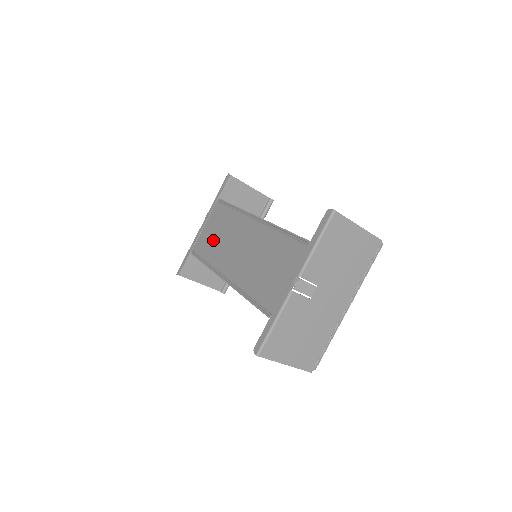
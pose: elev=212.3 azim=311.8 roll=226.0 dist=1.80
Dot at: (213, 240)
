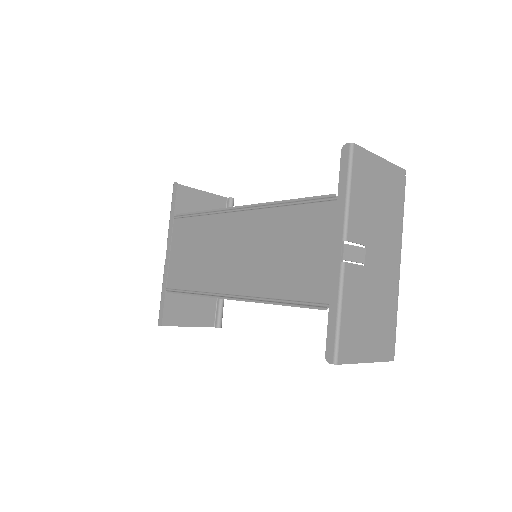
Dot at: (191, 262)
